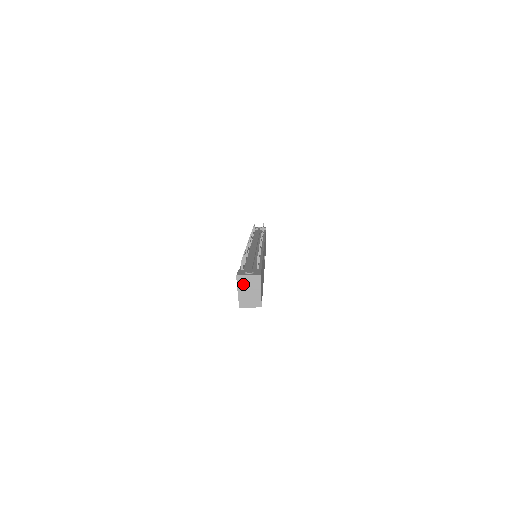
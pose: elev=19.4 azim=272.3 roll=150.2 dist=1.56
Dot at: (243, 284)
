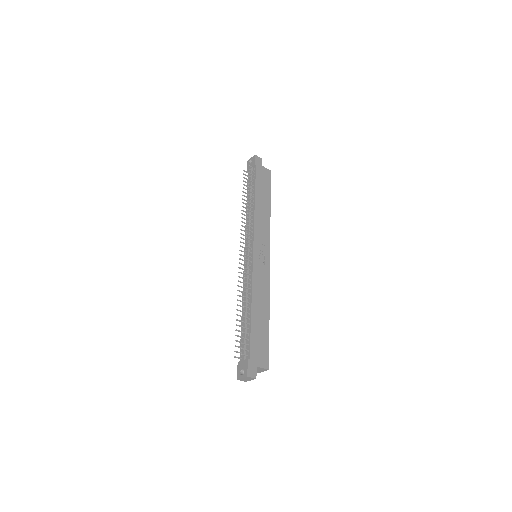
Dot at: (245, 380)
